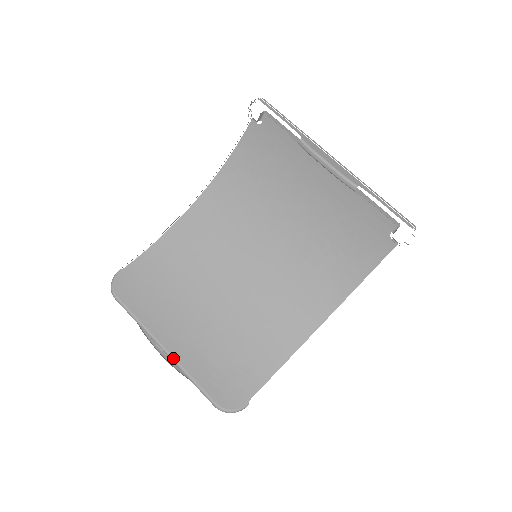
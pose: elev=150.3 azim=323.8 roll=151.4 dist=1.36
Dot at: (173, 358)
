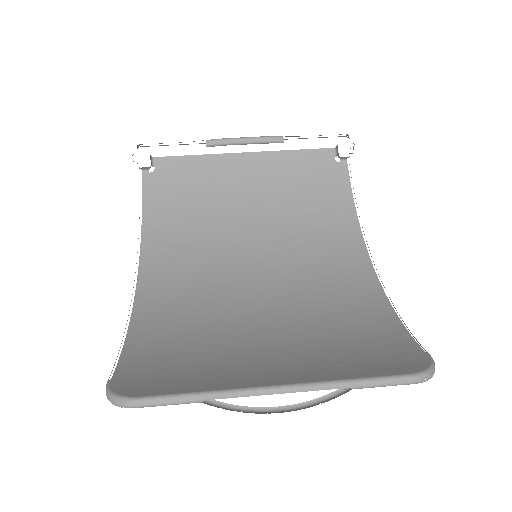
Dot at: (301, 384)
